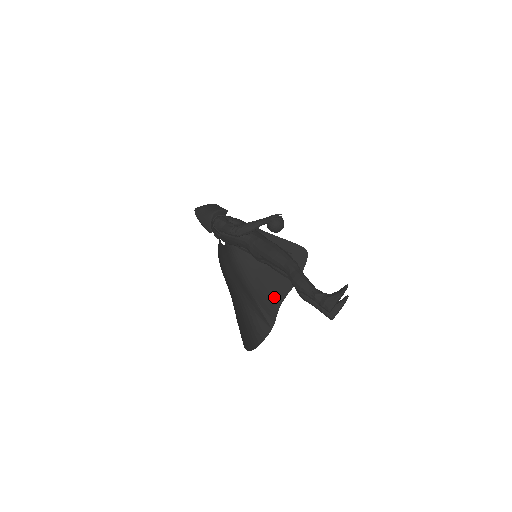
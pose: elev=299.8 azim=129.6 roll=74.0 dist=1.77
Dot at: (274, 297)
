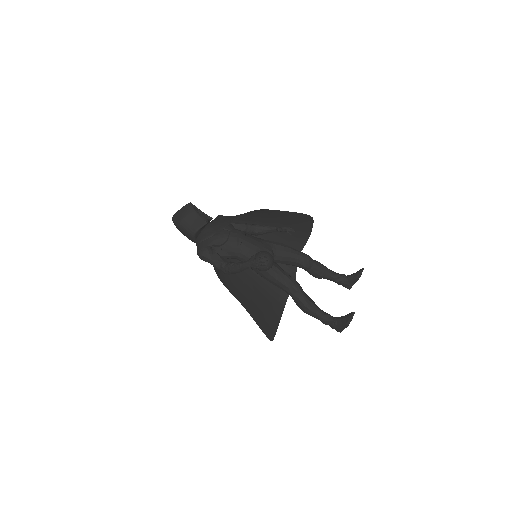
Dot at: occluded
